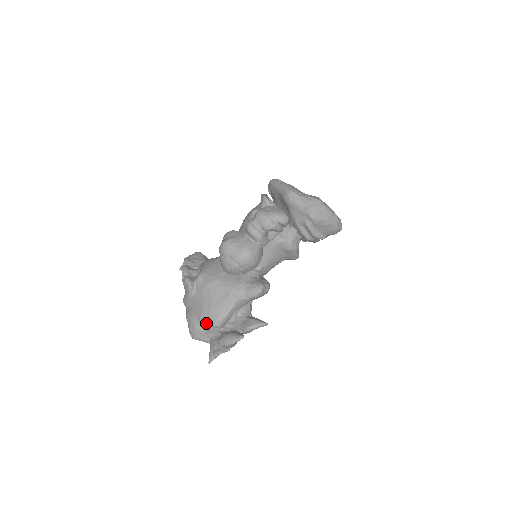
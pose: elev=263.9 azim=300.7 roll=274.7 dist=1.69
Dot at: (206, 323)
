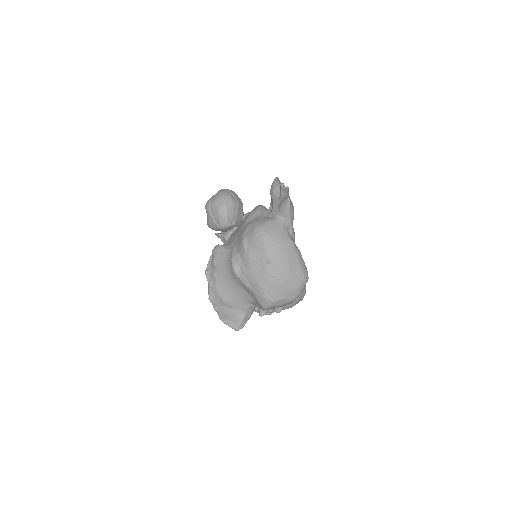
Dot at: (253, 212)
